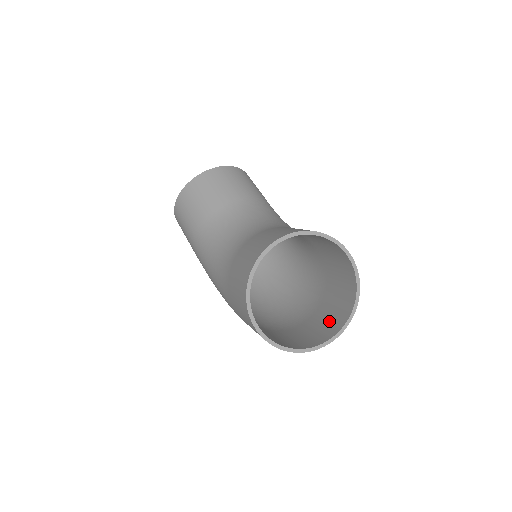
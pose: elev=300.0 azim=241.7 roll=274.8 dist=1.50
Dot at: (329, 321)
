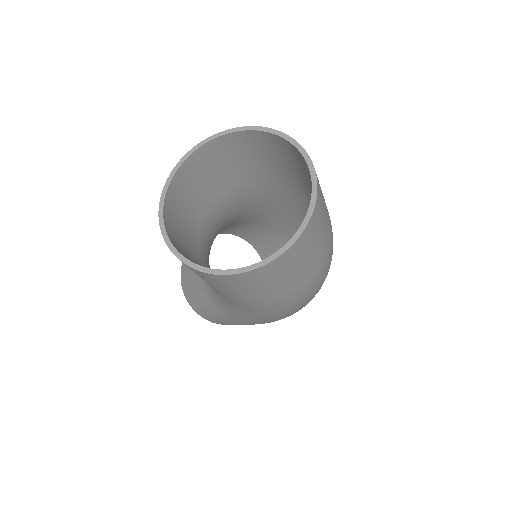
Dot at: occluded
